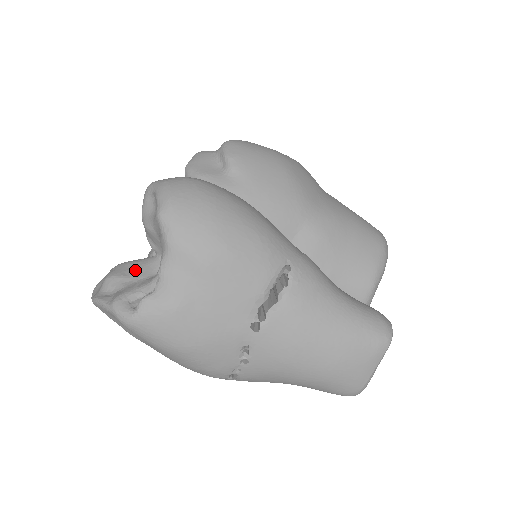
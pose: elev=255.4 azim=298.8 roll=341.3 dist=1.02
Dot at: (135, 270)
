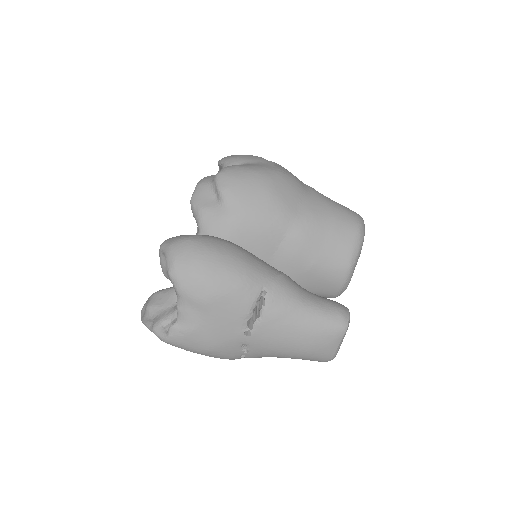
Dot at: (164, 300)
